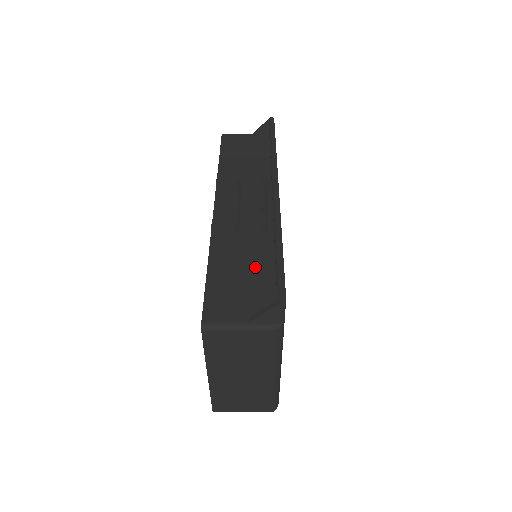
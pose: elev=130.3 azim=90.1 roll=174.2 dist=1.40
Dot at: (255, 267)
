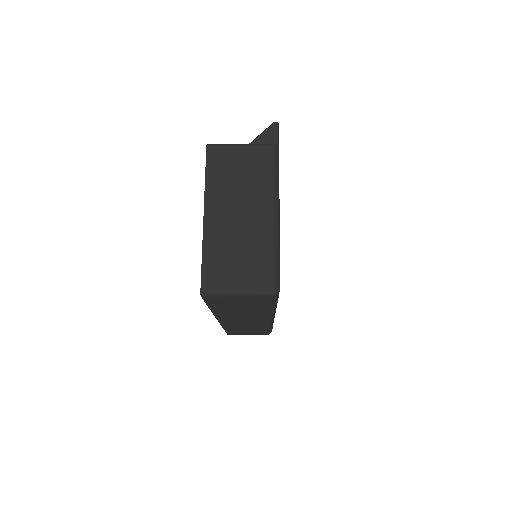
Dot at: occluded
